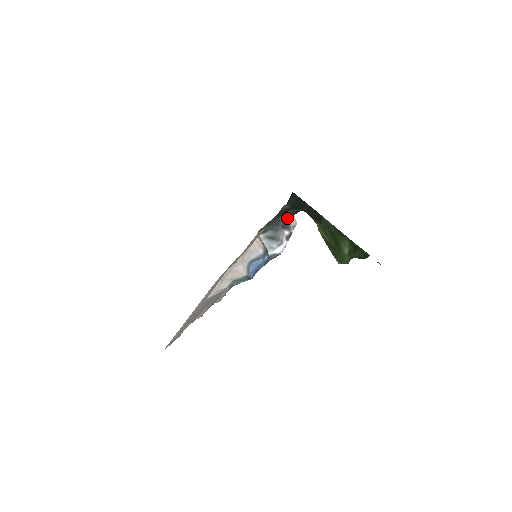
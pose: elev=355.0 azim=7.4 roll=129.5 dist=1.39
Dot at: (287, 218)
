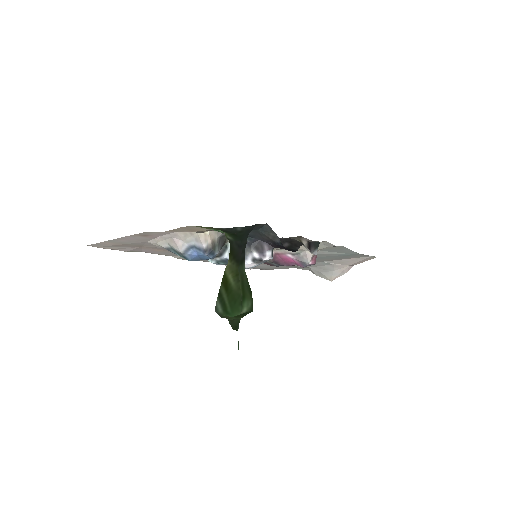
Dot at: (268, 244)
